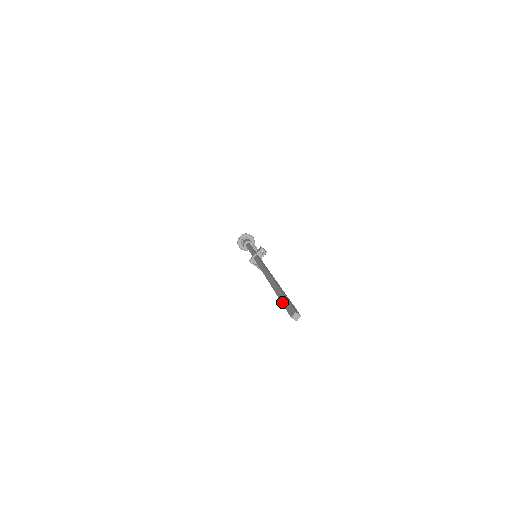
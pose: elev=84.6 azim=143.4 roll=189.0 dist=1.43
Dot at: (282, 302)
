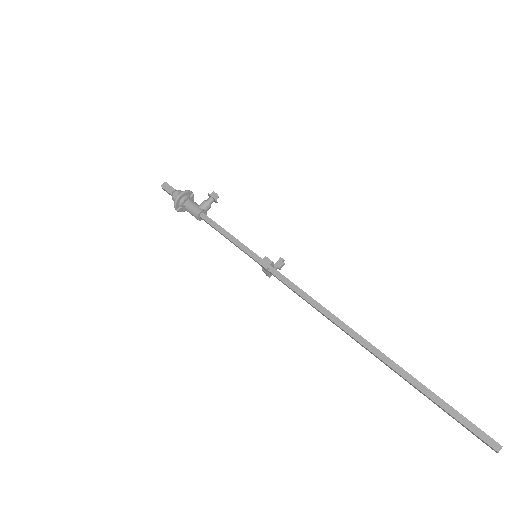
Dot at: occluded
